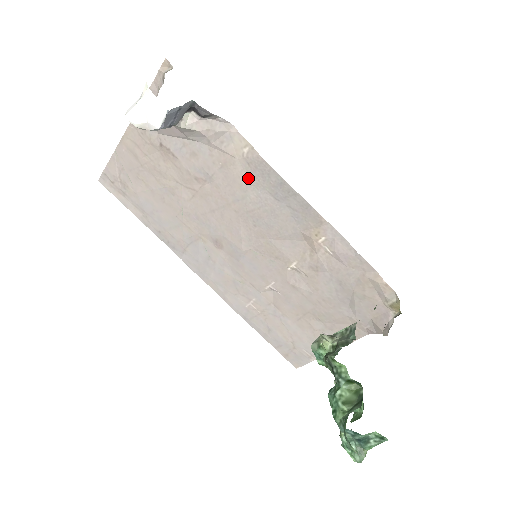
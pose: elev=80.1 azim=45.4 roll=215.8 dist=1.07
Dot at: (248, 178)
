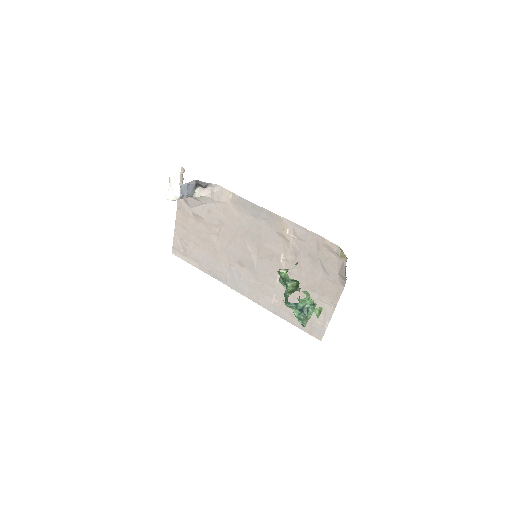
Dot at: (238, 212)
